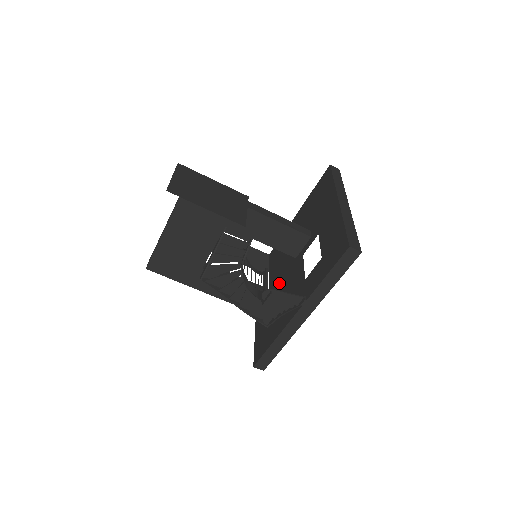
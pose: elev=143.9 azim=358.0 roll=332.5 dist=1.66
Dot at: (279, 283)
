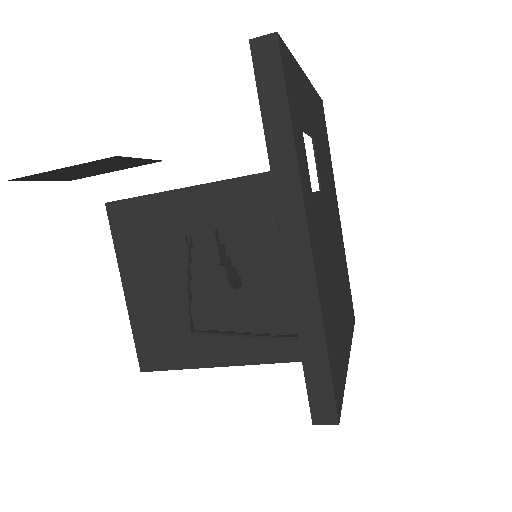
Dot at: occluded
